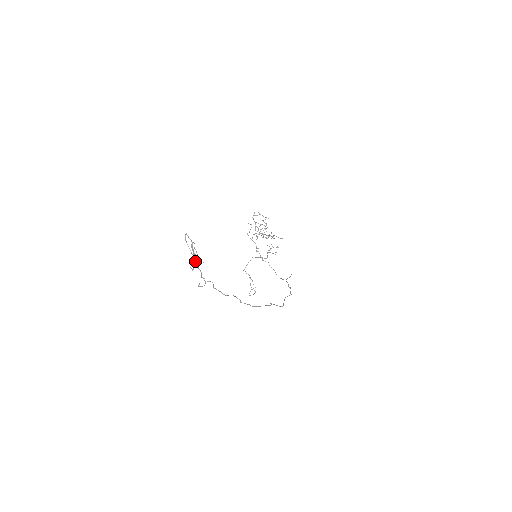
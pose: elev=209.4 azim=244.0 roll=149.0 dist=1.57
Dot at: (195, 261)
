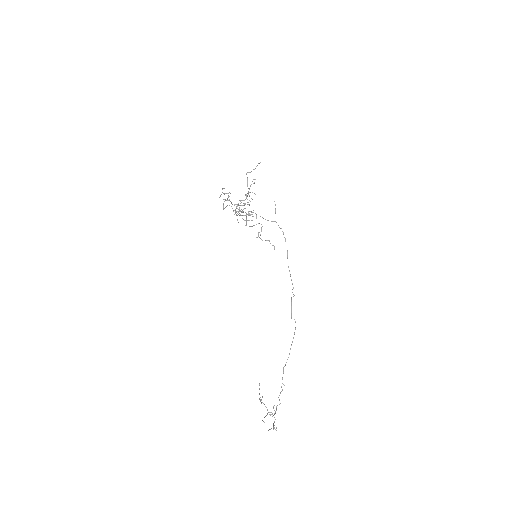
Dot at: (274, 422)
